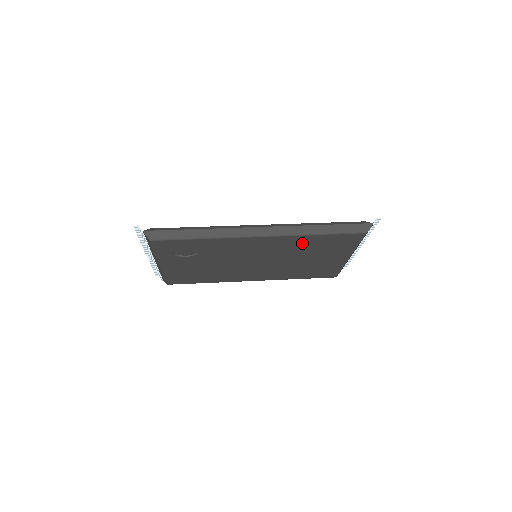
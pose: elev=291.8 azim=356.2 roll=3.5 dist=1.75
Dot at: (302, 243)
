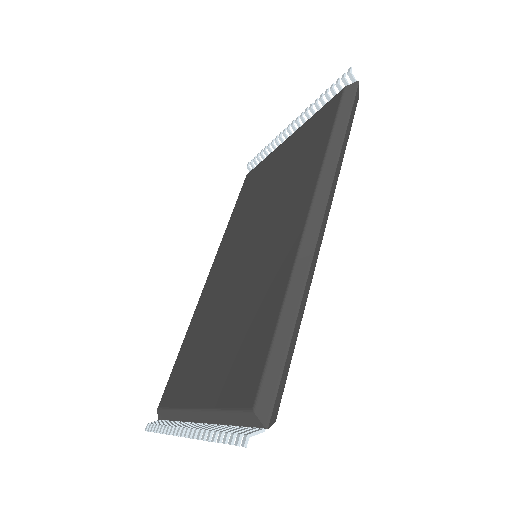
Dot at: occluded
